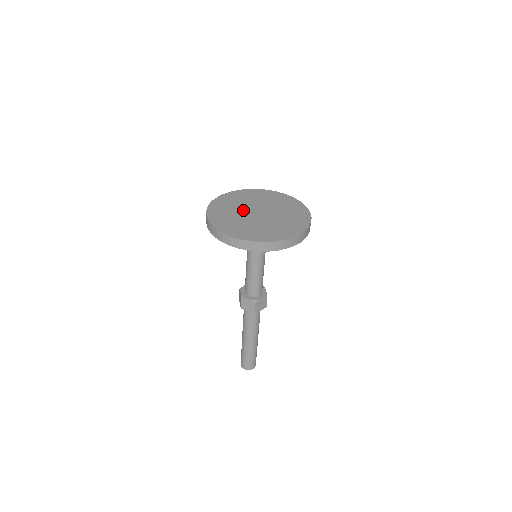
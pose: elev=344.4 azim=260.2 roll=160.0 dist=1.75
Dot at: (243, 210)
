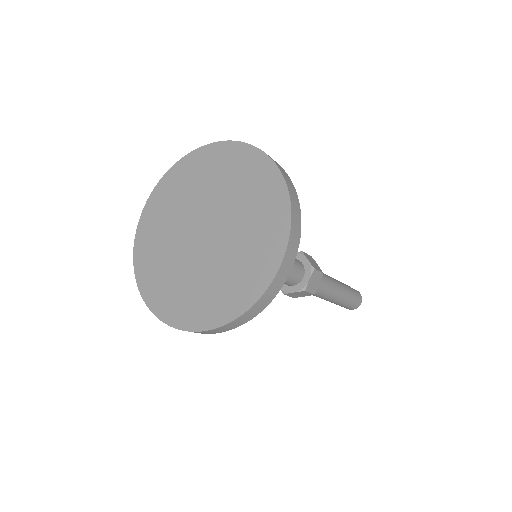
Dot at: (188, 214)
